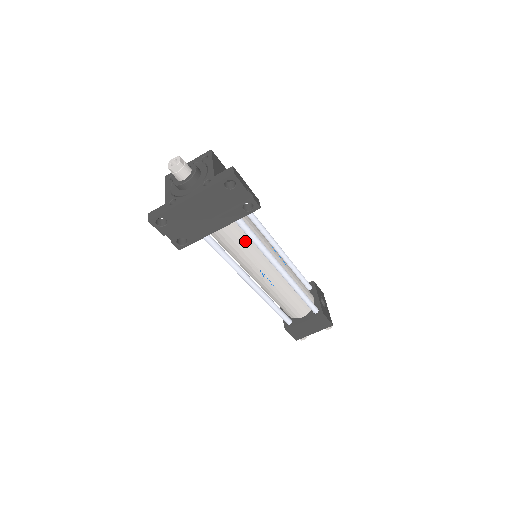
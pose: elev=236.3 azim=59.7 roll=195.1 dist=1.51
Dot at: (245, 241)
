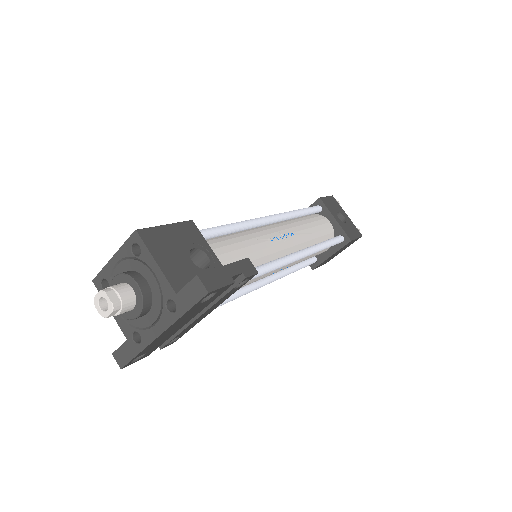
Dot at: occluded
